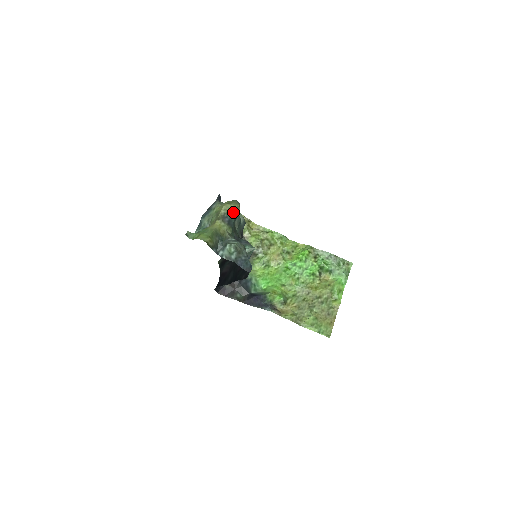
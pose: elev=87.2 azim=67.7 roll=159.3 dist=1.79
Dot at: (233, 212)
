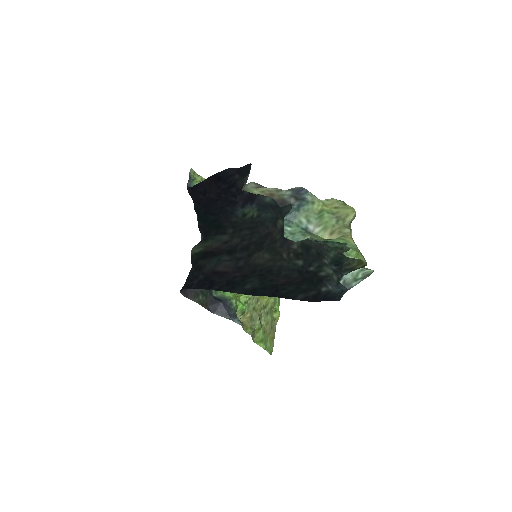
Dot at: occluded
